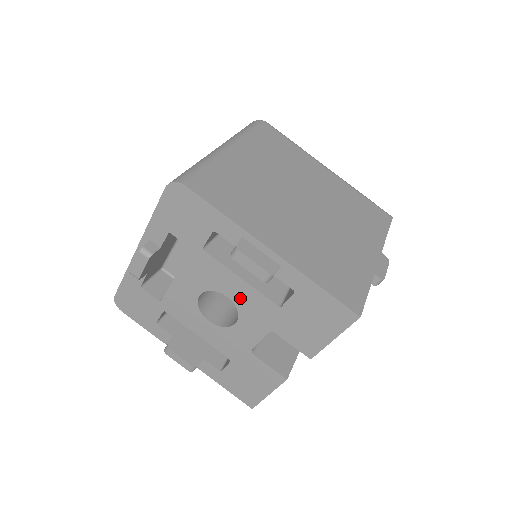
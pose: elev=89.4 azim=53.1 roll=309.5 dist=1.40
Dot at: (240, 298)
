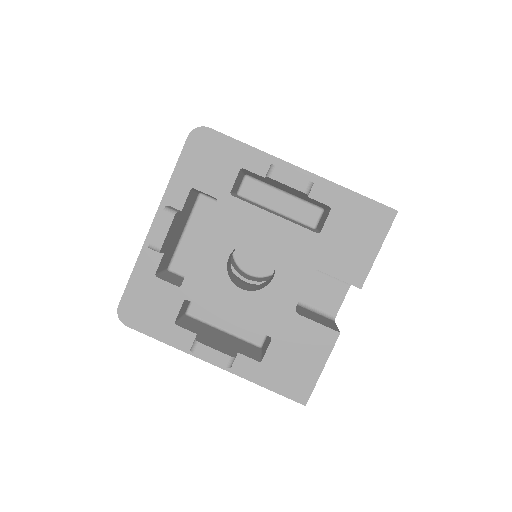
Dot at: (275, 240)
